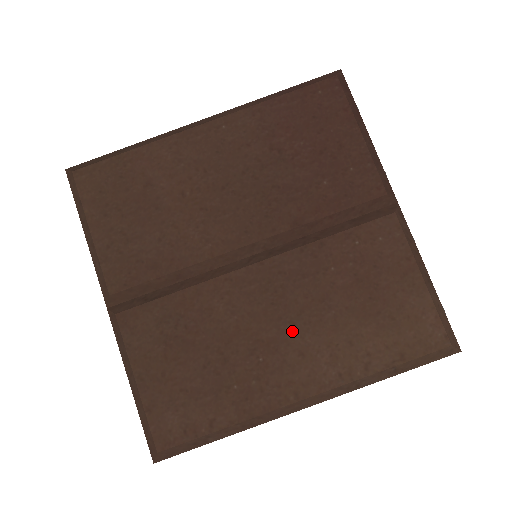
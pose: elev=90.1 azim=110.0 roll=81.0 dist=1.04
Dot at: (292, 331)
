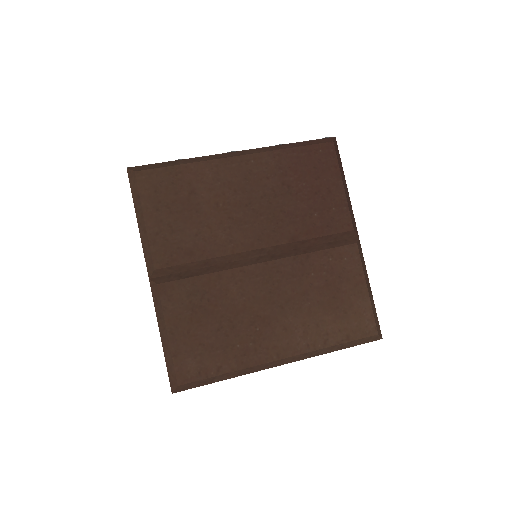
Dot at: (281, 312)
